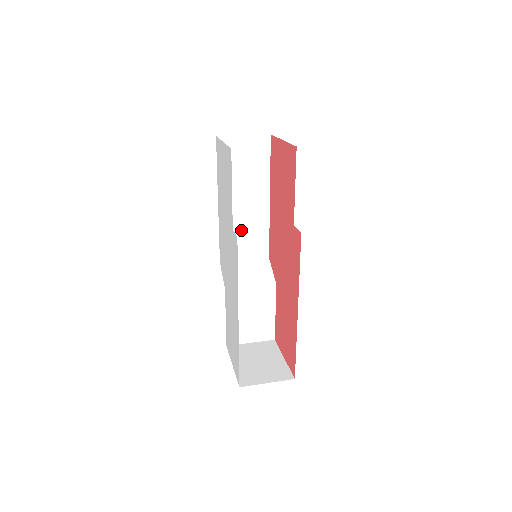
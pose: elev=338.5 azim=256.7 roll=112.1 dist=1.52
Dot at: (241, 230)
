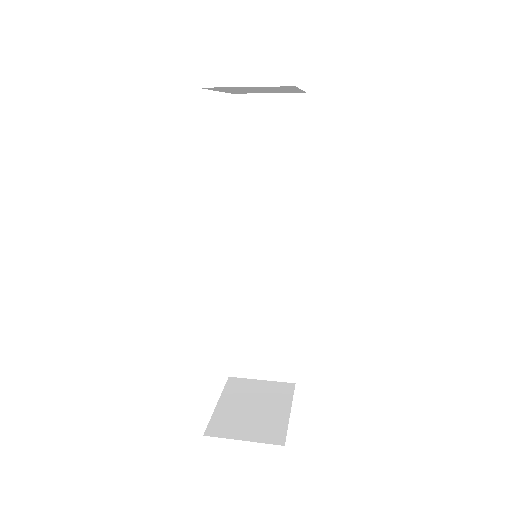
Dot at: (263, 225)
